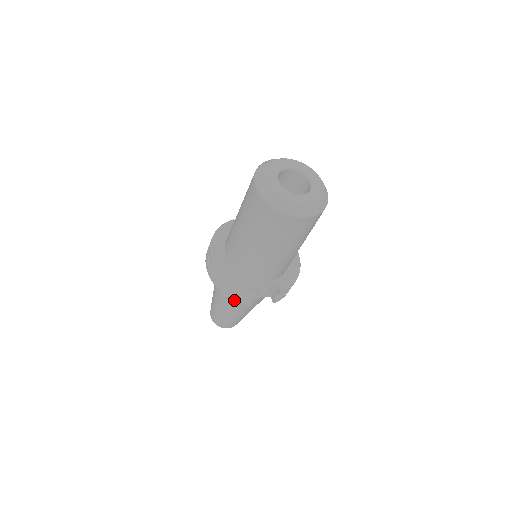
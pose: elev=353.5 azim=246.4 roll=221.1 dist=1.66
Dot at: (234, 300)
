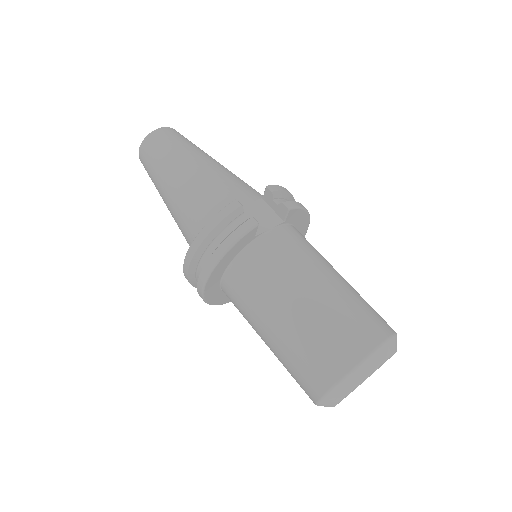
Dot at: occluded
